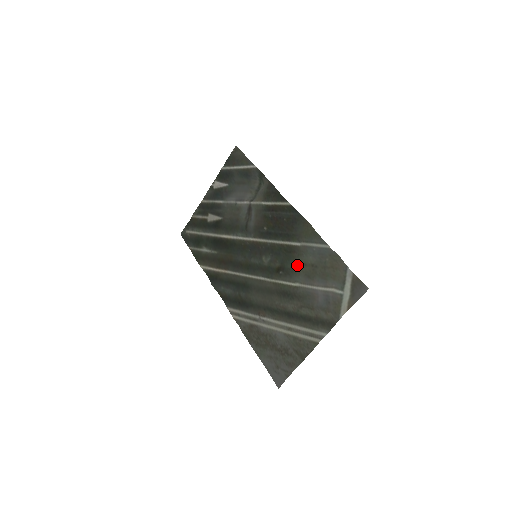
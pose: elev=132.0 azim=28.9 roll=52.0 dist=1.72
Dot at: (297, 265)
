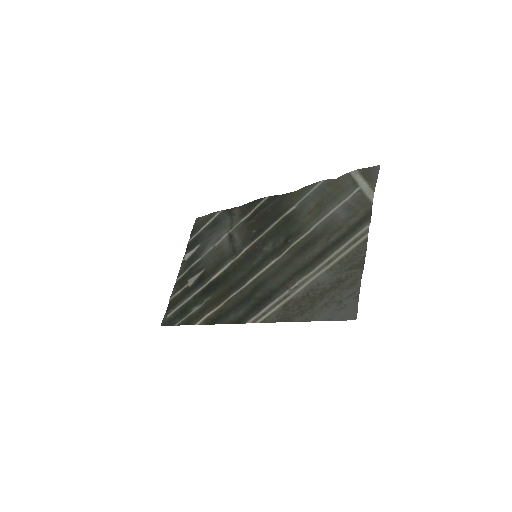
Dot at: (302, 221)
